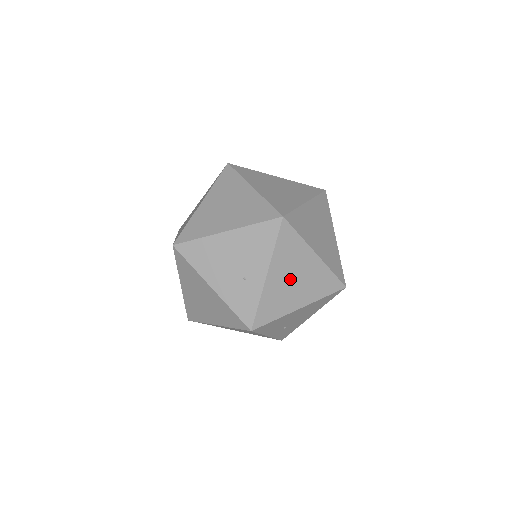
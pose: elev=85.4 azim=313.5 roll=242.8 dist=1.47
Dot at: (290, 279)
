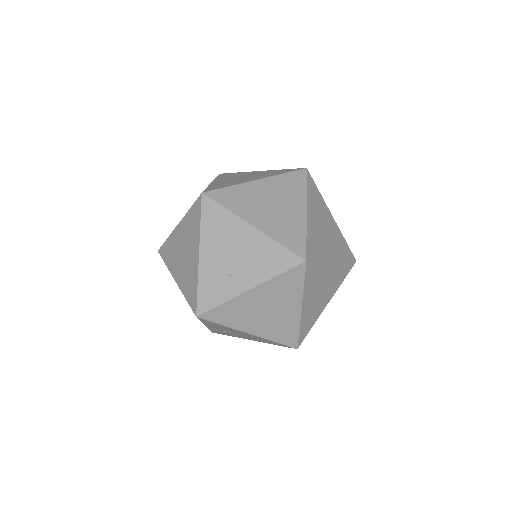
Dot at: (264, 308)
